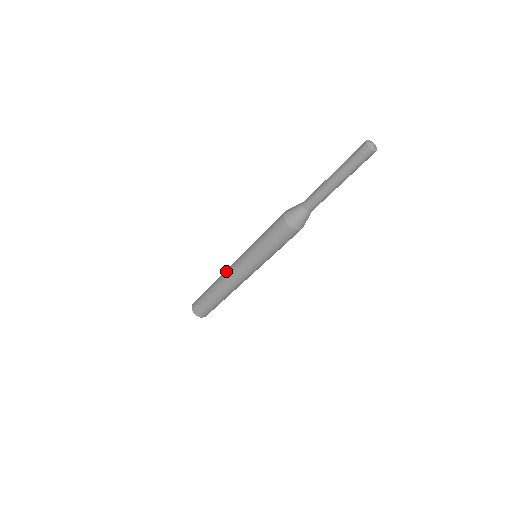
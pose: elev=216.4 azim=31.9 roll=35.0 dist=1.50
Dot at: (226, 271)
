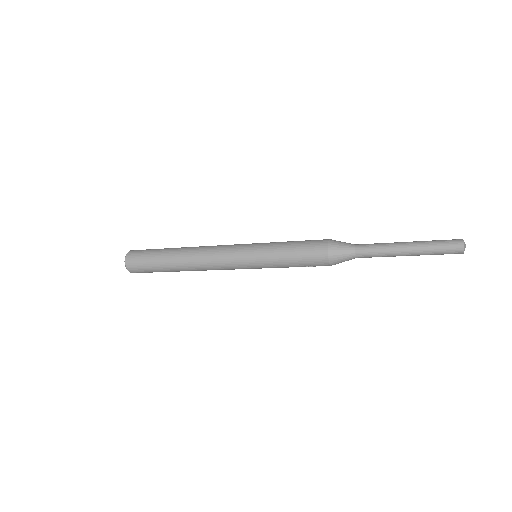
Dot at: (209, 247)
